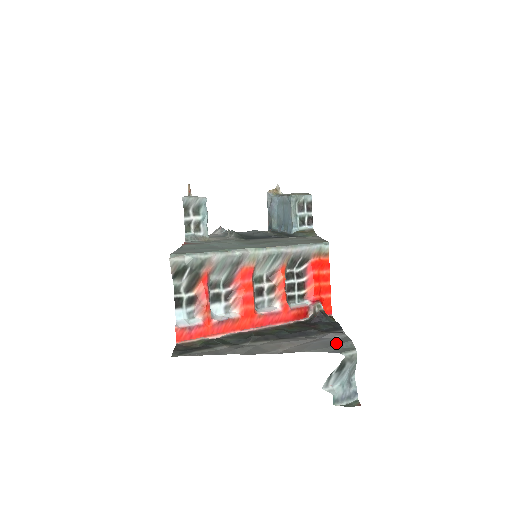
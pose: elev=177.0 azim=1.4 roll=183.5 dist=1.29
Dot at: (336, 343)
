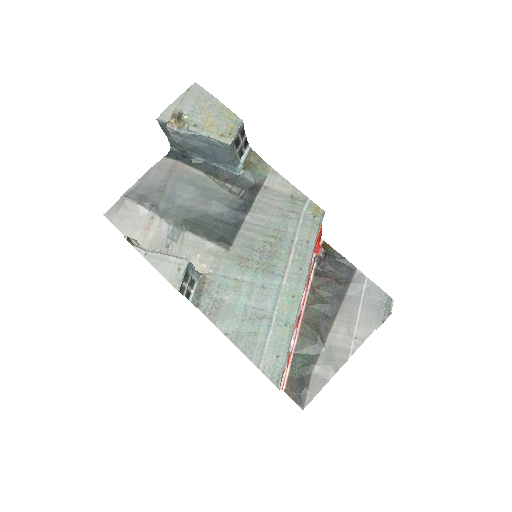
Dot at: (375, 300)
